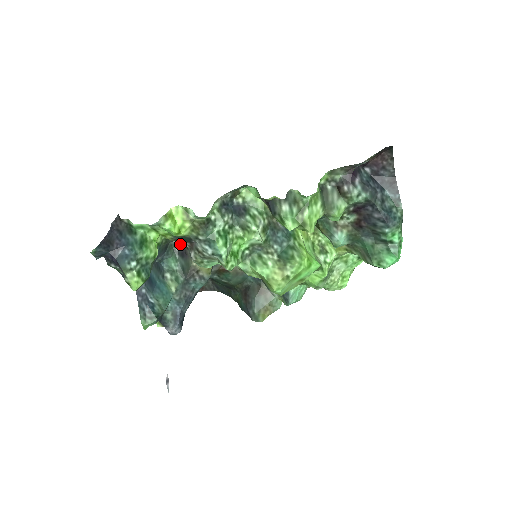
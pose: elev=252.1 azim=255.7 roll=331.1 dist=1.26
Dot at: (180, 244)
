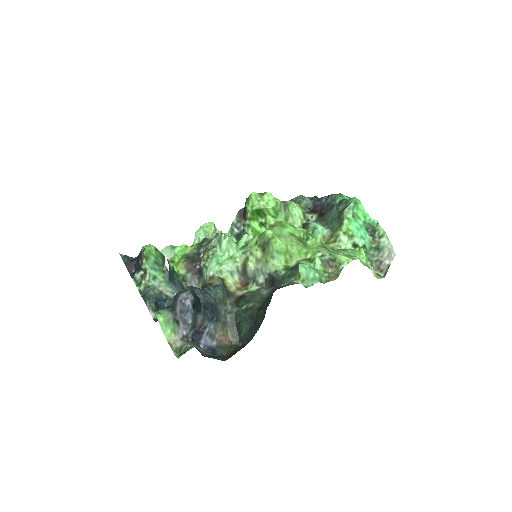
Dot at: occluded
